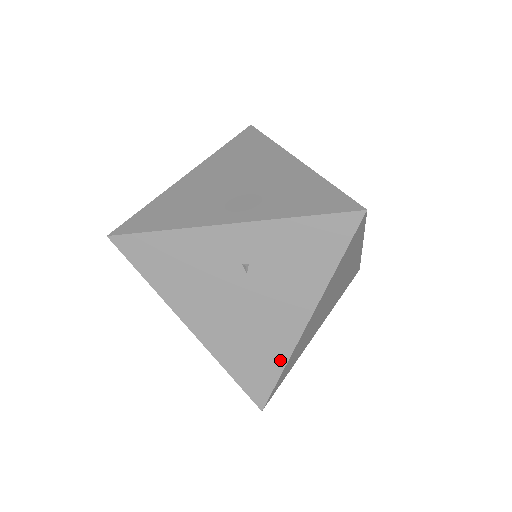
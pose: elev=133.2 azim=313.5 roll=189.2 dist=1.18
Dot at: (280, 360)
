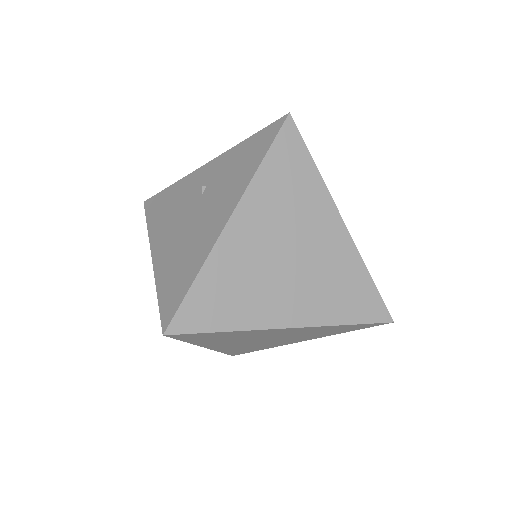
Dot at: (197, 266)
